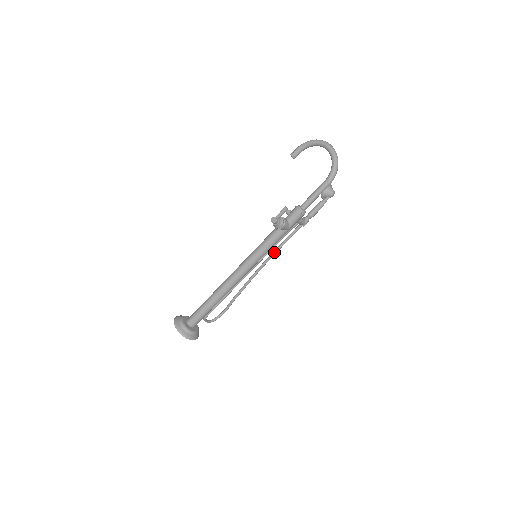
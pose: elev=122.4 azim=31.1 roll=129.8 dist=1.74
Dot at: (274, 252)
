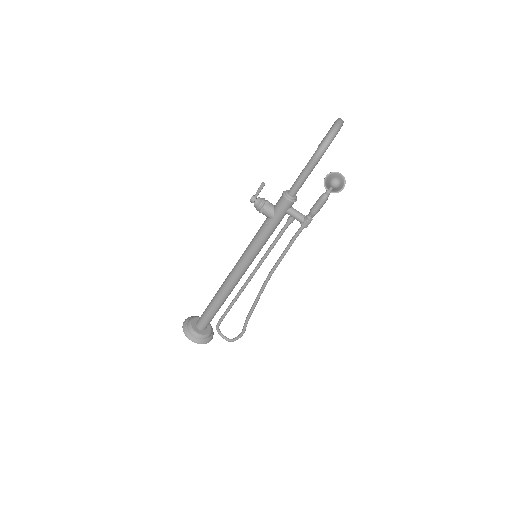
Dot at: (278, 259)
